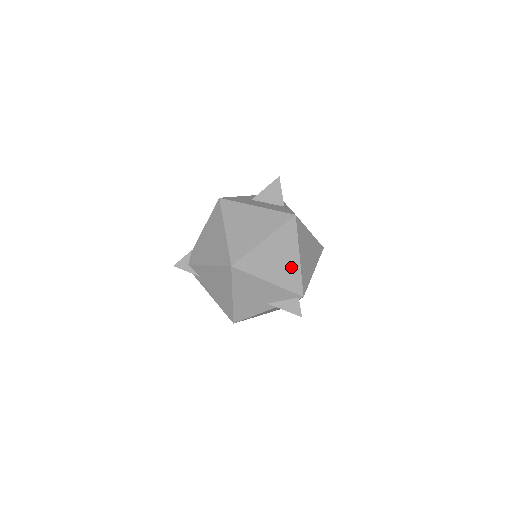
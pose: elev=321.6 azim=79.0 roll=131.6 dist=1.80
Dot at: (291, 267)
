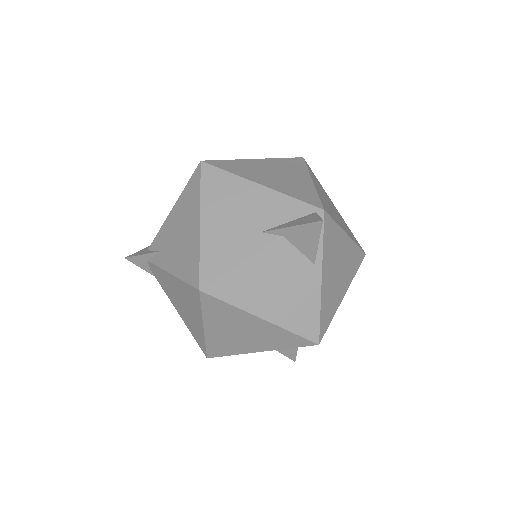
Dot at: (299, 184)
